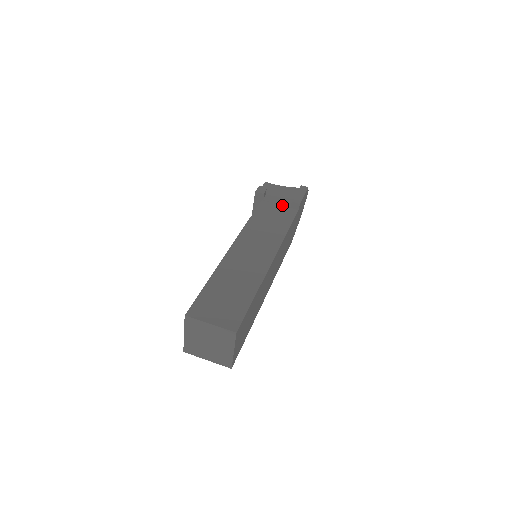
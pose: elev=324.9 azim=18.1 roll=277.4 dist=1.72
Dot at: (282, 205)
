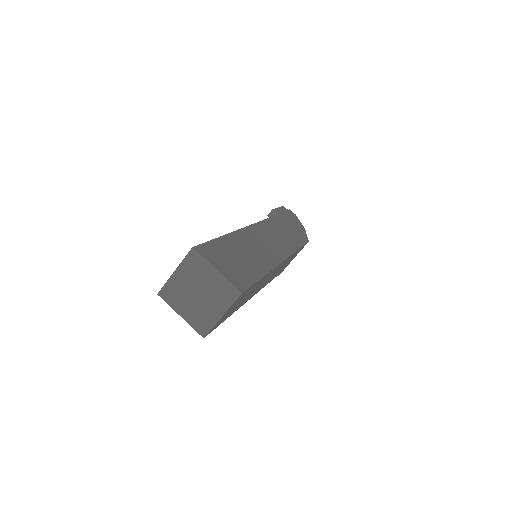
Dot at: occluded
